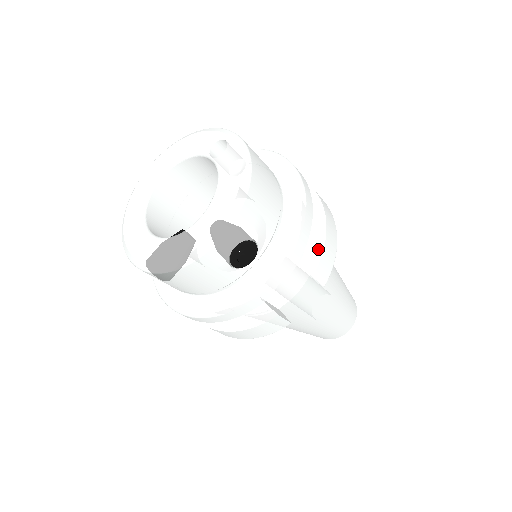
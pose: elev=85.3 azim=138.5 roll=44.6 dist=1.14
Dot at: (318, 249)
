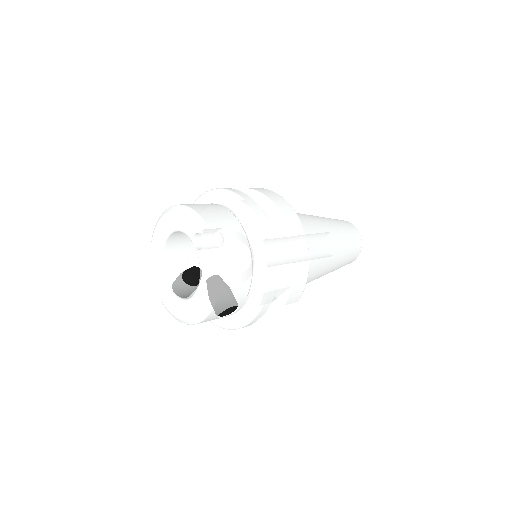
Dot at: (288, 287)
